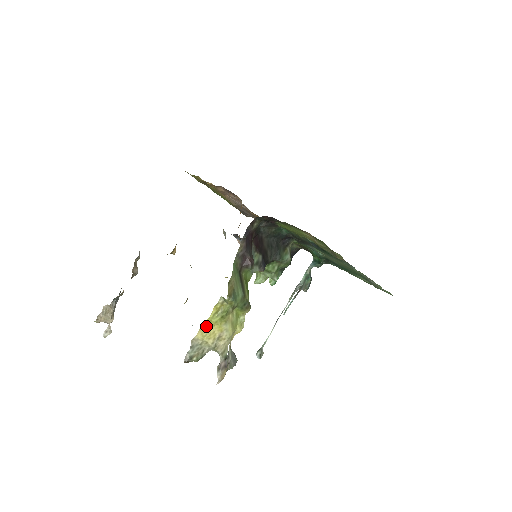
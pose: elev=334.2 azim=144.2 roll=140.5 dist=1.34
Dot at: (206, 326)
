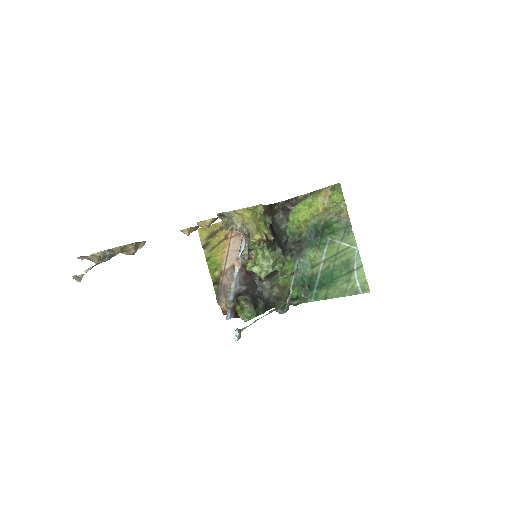
Dot at: (239, 212)
